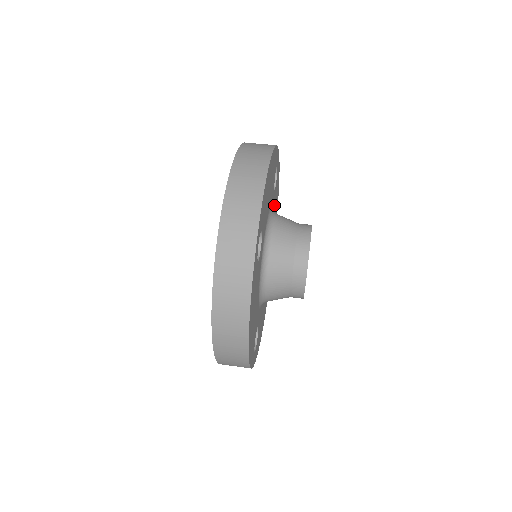
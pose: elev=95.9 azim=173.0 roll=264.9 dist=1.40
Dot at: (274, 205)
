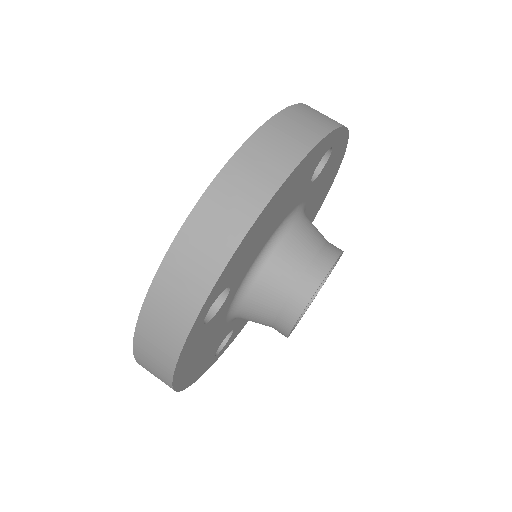
Dot at: (315, 188)
